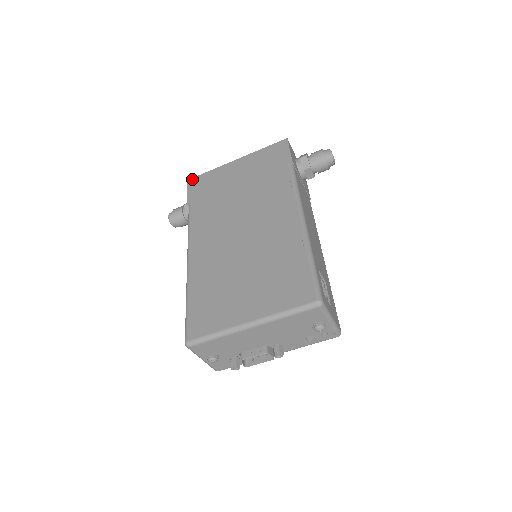
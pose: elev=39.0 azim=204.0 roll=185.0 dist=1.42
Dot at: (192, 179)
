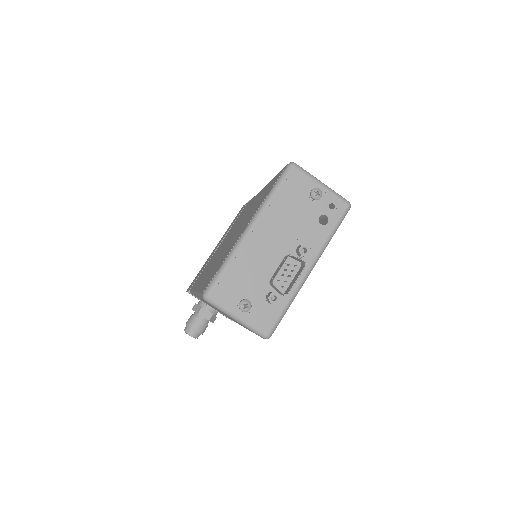
Dot at: occluded
